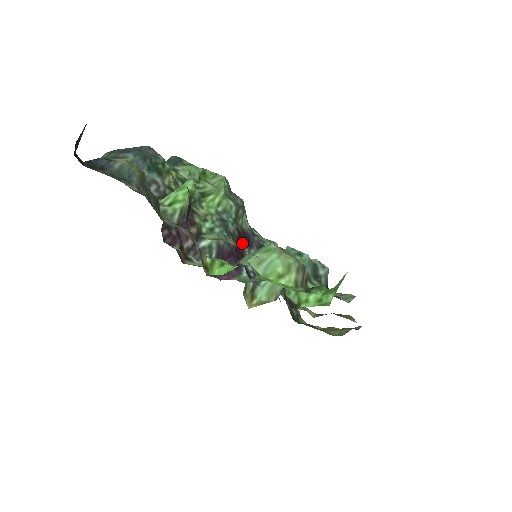
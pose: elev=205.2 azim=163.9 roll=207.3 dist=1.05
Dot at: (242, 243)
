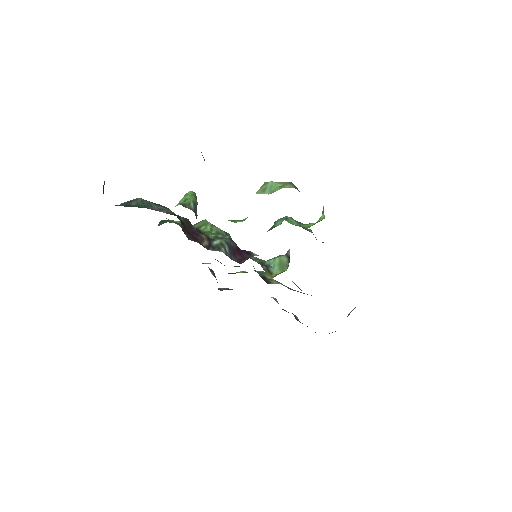
Dot at: occluded
